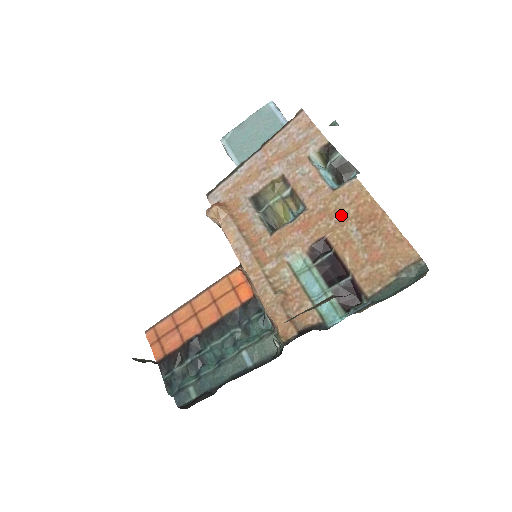
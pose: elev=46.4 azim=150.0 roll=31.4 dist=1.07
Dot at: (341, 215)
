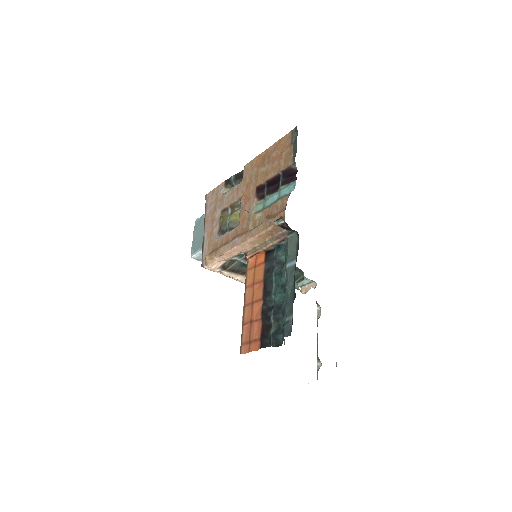
Dot at: (254, 176)
